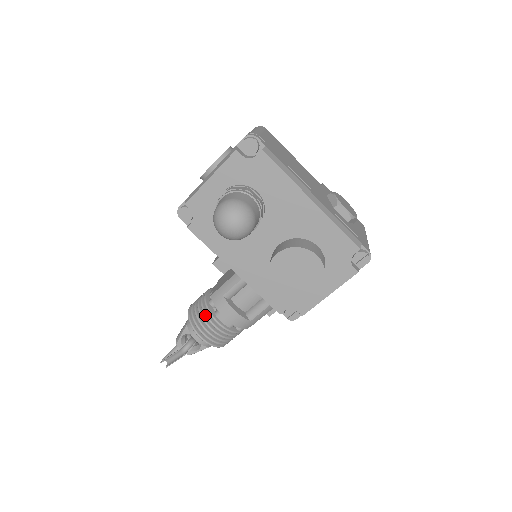
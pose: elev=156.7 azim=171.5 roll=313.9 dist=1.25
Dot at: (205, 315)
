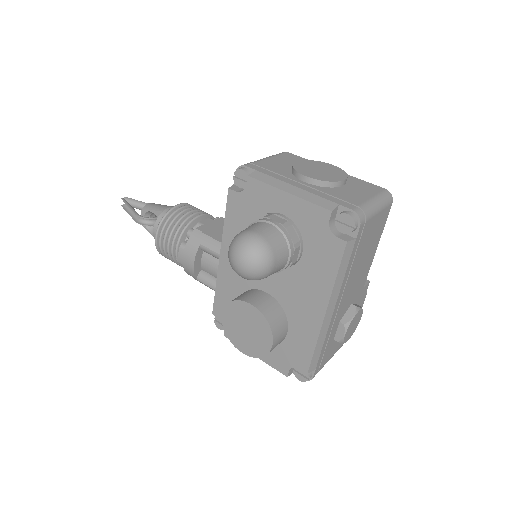
Dot at: (176, 232)
